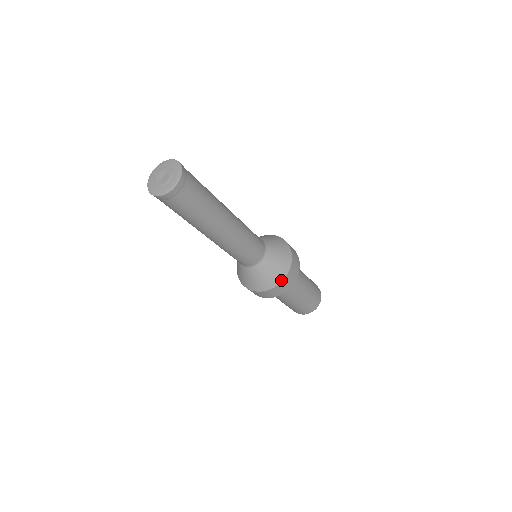
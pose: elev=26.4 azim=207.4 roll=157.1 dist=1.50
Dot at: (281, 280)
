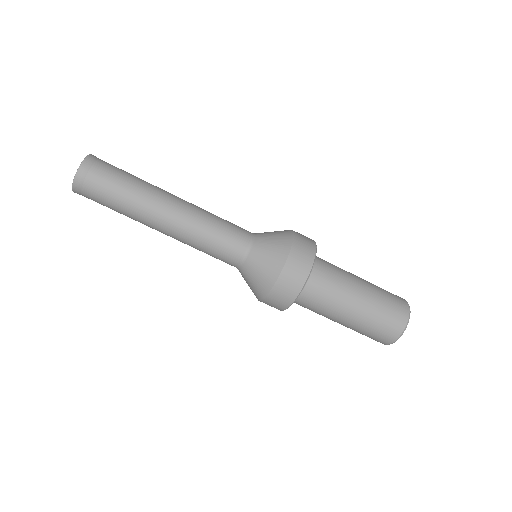
Dot at: (289, 250)
